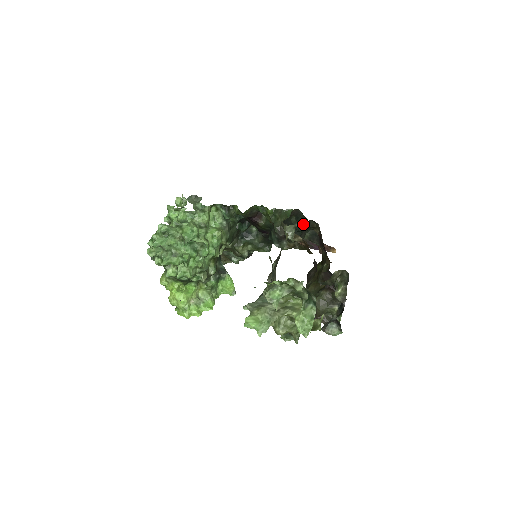
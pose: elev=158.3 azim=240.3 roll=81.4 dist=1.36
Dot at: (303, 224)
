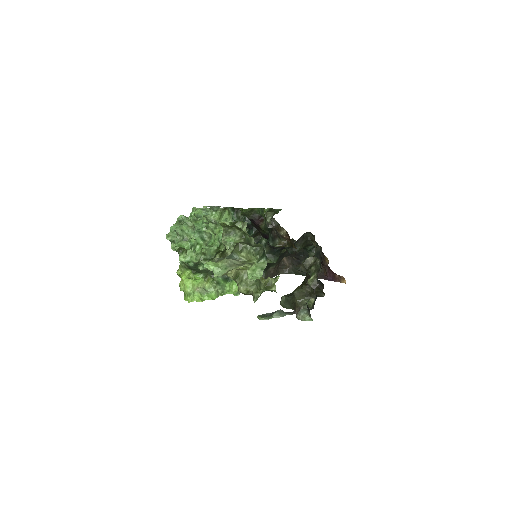
Dot at: occluded
